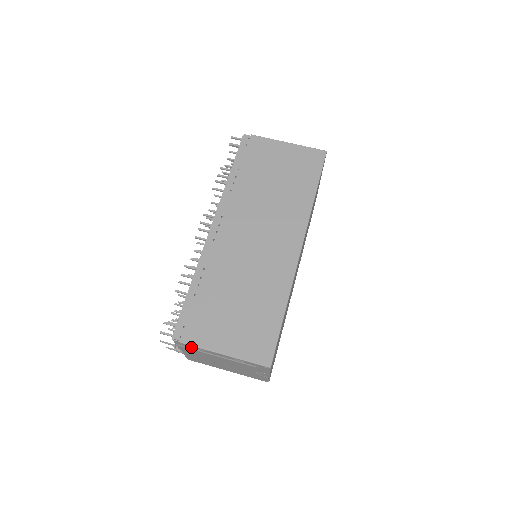
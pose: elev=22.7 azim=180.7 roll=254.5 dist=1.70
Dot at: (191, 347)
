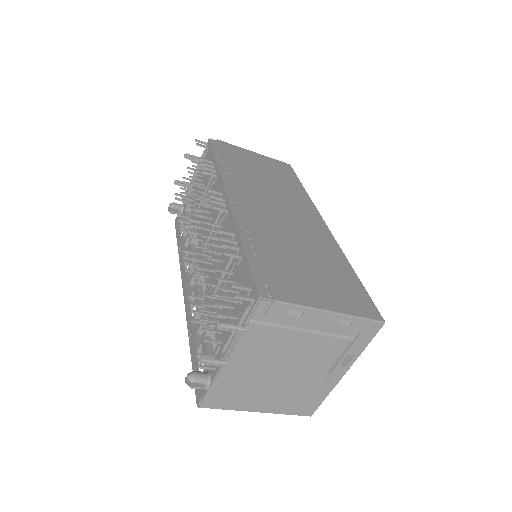
Dot at: (281, 313)
